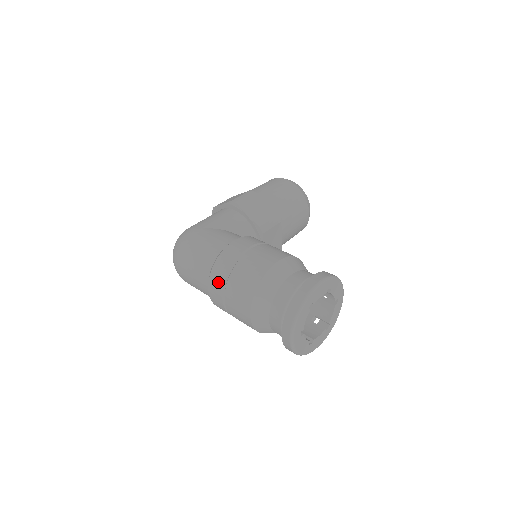
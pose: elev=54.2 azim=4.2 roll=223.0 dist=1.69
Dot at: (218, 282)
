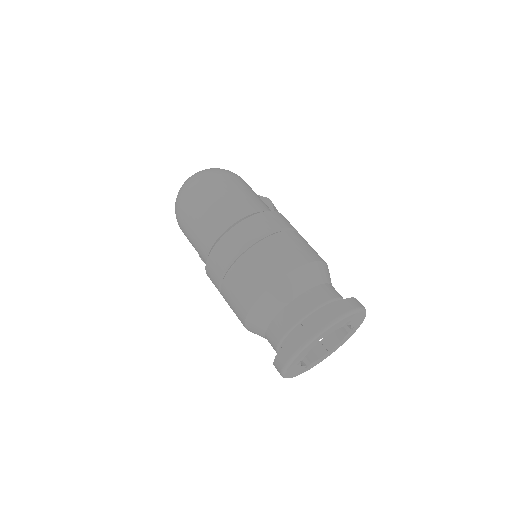
Dot at: (258, 228)
